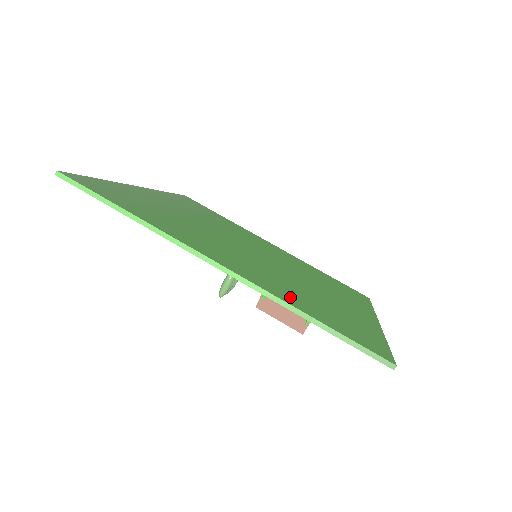
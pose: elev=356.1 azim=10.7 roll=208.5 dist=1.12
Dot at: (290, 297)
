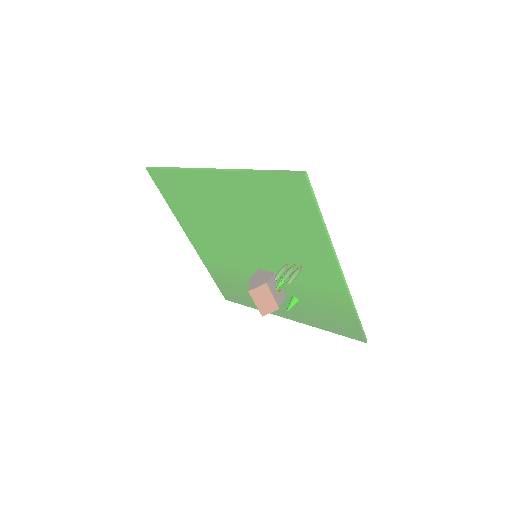
Dot at: (338, 297)
